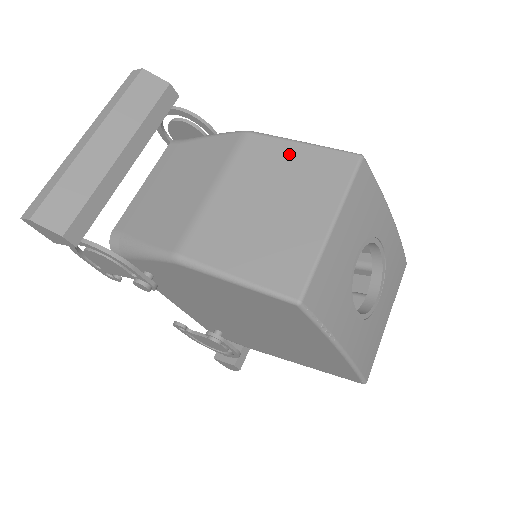
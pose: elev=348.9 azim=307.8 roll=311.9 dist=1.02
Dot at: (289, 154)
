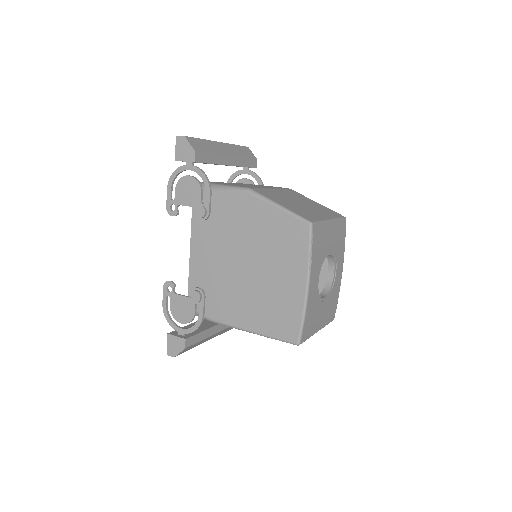
Dot at: (311, 201)
